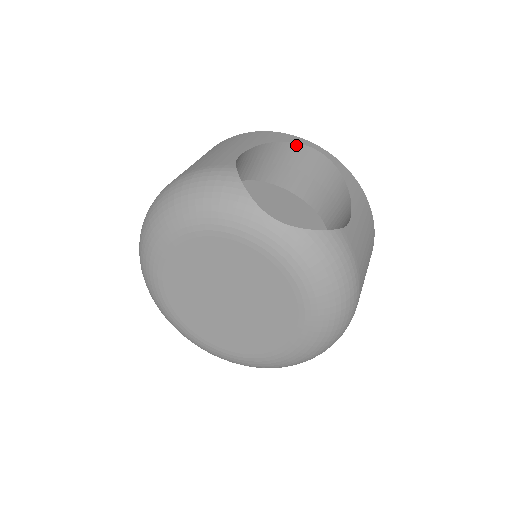
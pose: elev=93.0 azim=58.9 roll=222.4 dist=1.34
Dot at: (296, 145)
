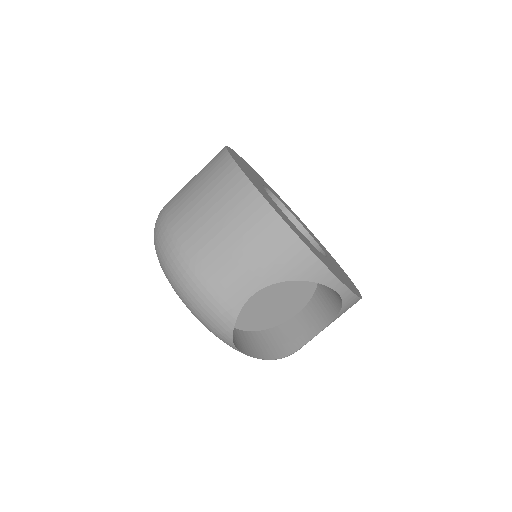
Dot at: (321, 282)
